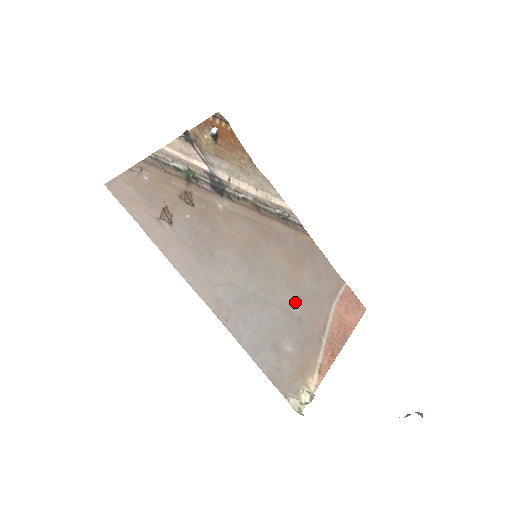
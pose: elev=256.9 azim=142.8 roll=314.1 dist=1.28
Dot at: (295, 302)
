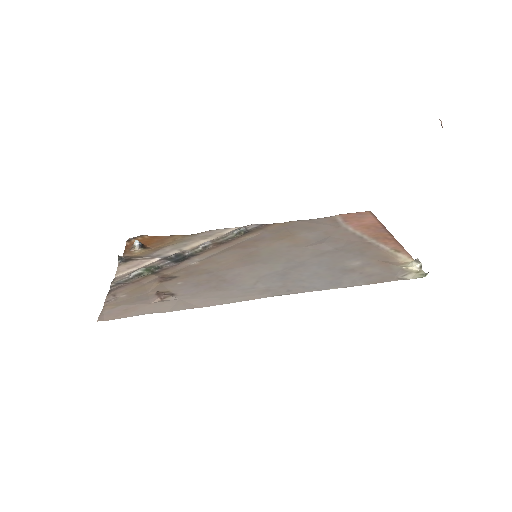
Dot at: (319, 247)
